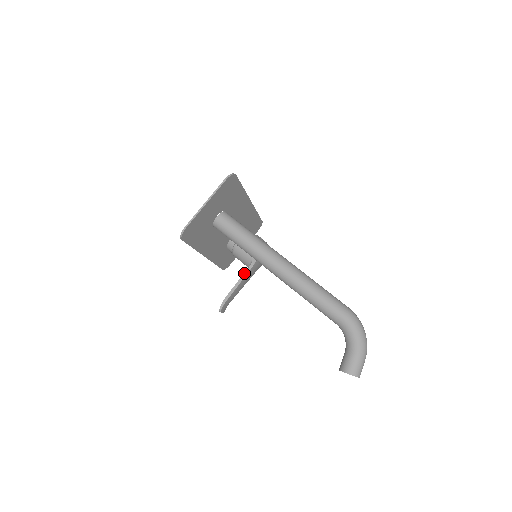
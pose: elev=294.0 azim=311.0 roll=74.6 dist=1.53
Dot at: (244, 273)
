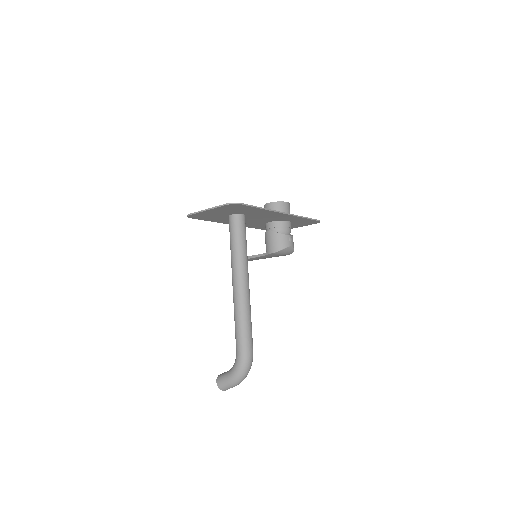
Dot at: (258, 254)
